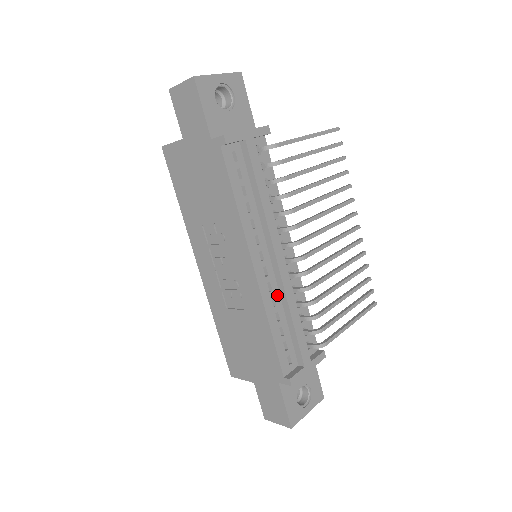
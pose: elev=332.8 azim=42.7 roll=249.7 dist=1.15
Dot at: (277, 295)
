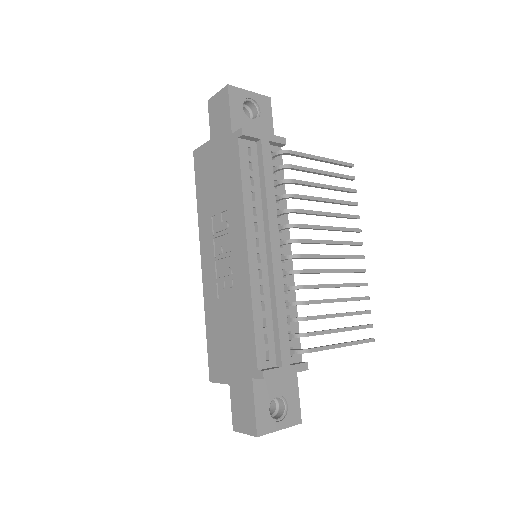
Dot at: (266, 285)
